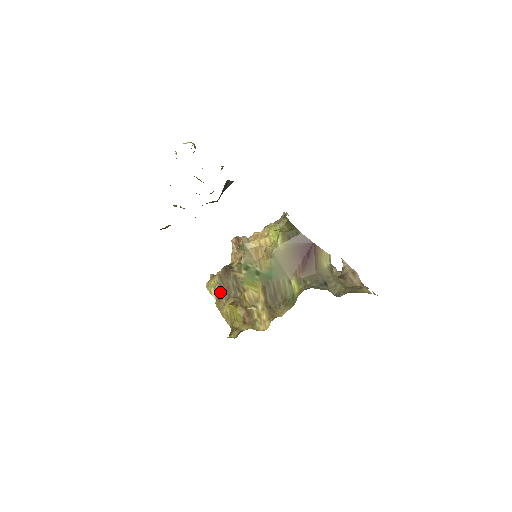
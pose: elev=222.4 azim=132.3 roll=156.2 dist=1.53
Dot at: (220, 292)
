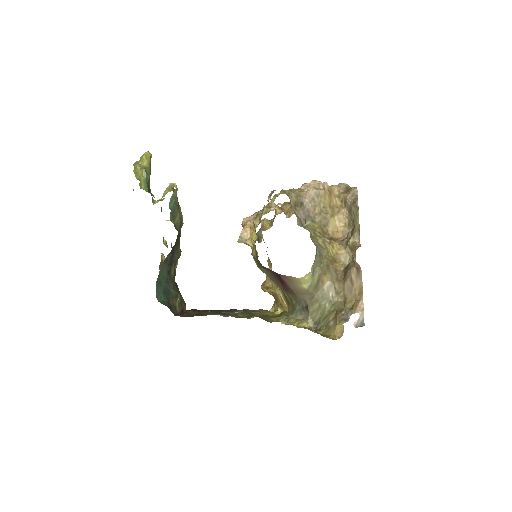
Dot at: (266, 251)
